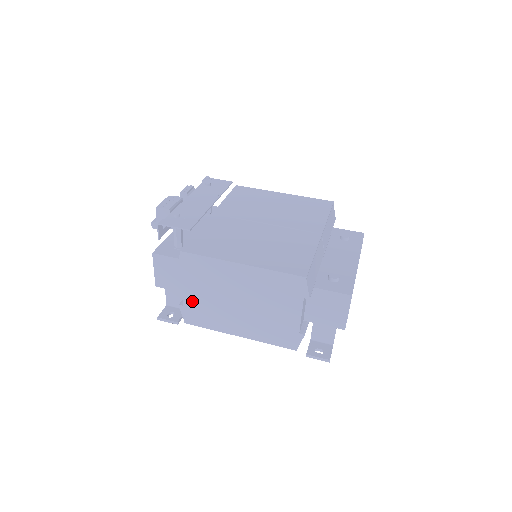
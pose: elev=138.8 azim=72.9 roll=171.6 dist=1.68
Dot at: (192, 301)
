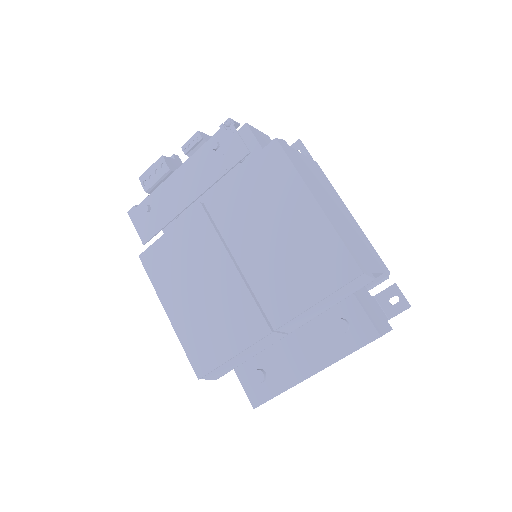
Dot at: occluded
